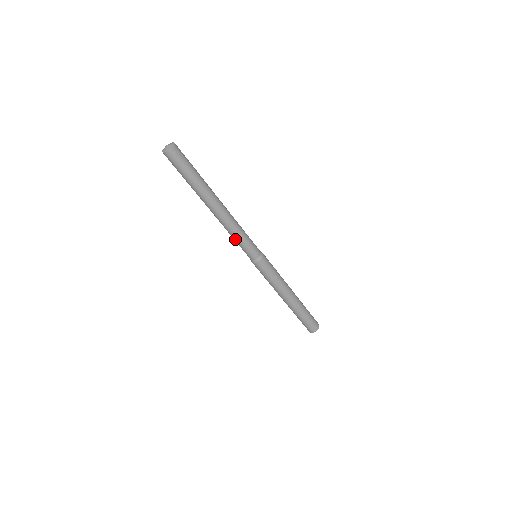
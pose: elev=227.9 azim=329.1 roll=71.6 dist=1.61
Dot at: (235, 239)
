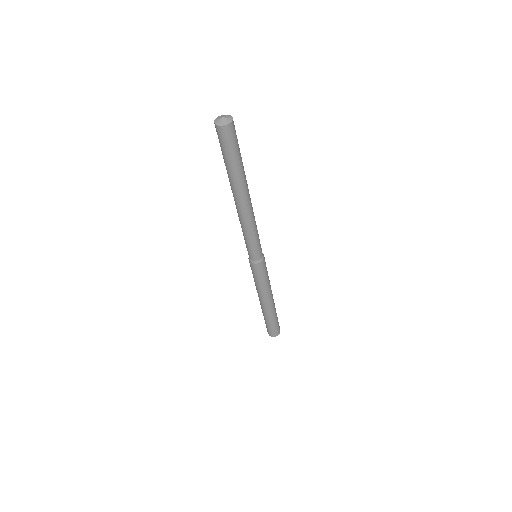
Dot at: (252, 236)
